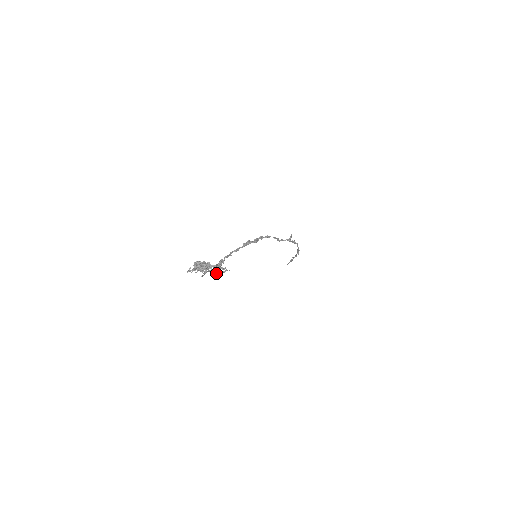
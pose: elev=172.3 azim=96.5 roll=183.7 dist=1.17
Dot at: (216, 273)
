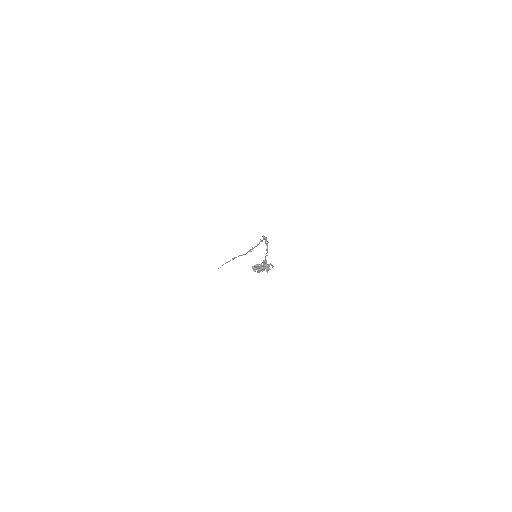
Dot at: (268, 269)
